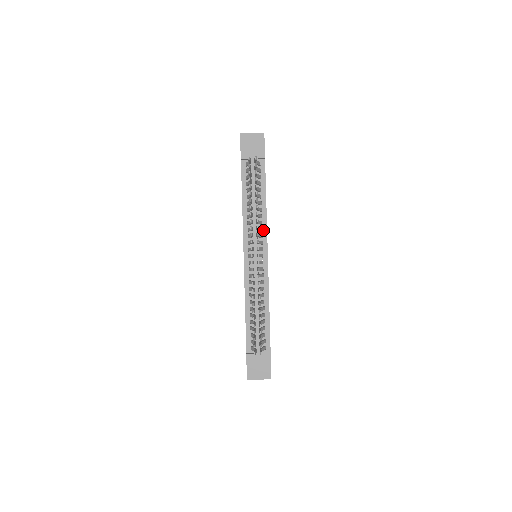
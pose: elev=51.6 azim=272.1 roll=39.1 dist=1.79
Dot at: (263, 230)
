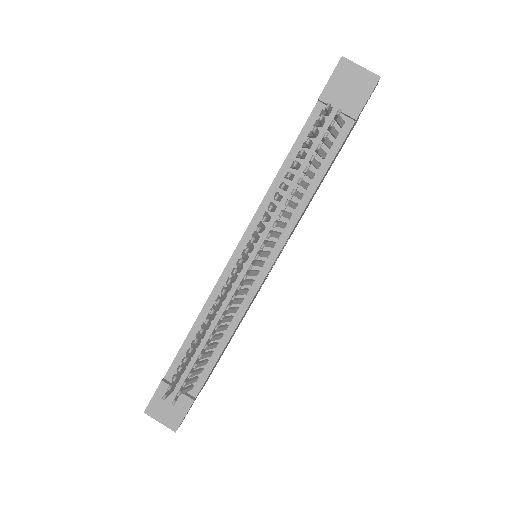
Dot at: (286, 228)
